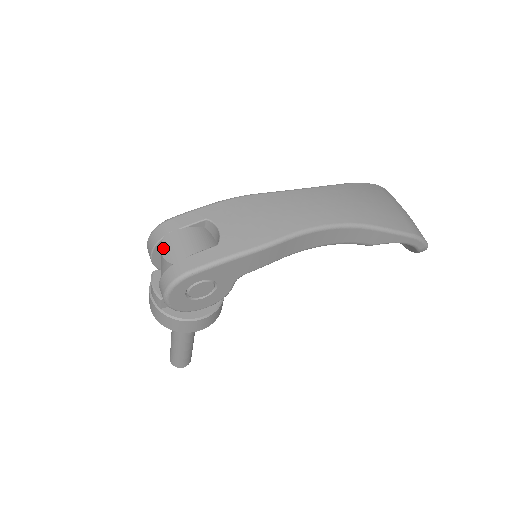
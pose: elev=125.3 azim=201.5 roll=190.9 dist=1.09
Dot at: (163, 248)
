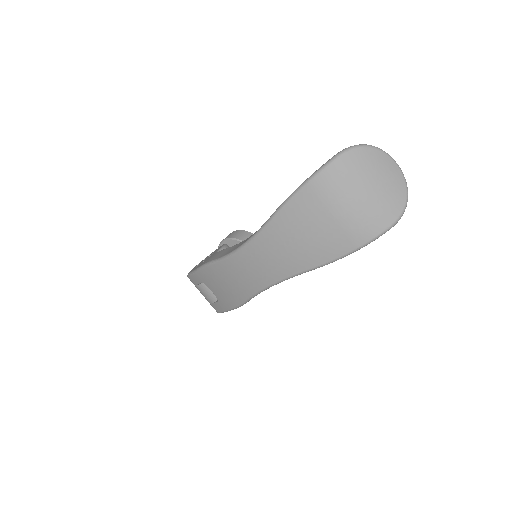
Dot at: occluded
